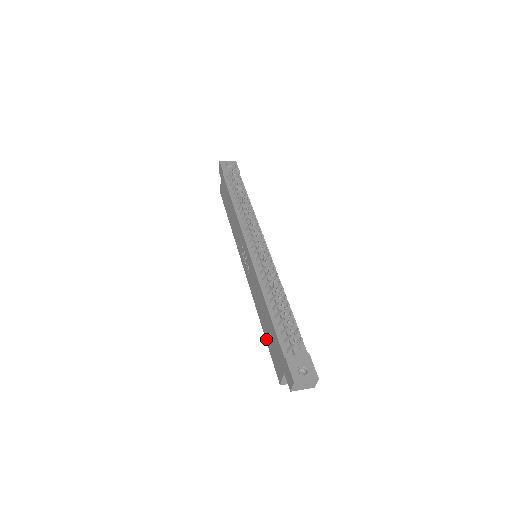
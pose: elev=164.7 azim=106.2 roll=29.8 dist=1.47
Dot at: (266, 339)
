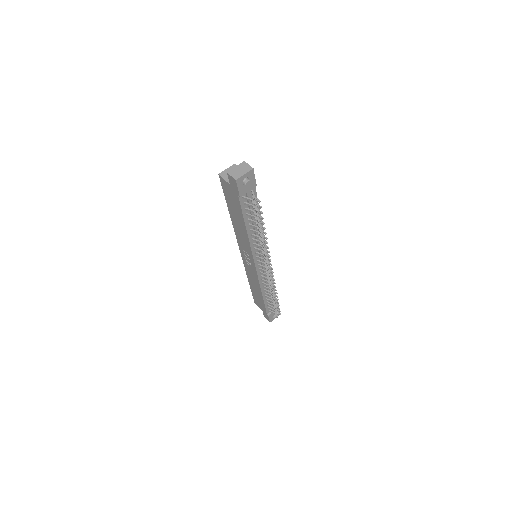
Dot at: (251, 289)
